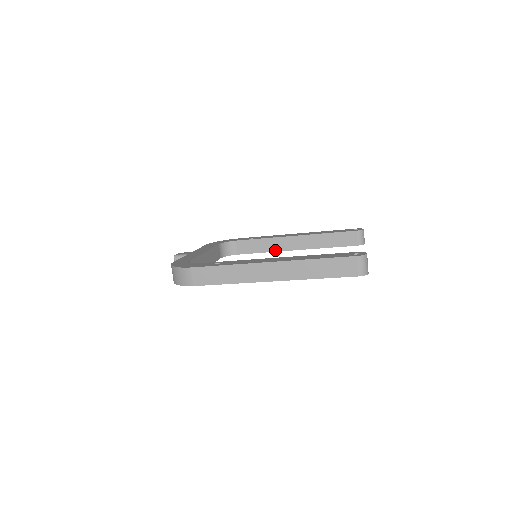
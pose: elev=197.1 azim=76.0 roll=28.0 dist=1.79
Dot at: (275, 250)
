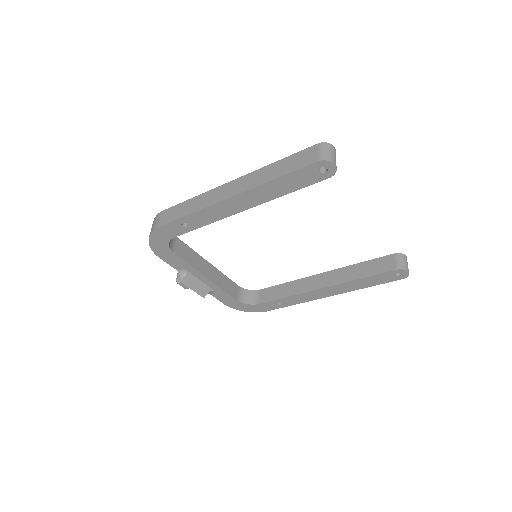
Dot at: (299, 292)
